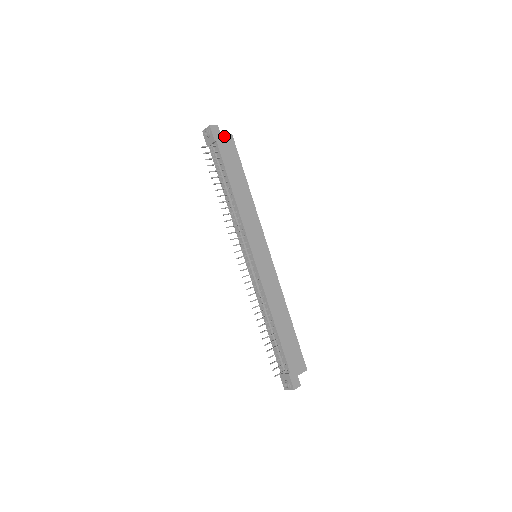
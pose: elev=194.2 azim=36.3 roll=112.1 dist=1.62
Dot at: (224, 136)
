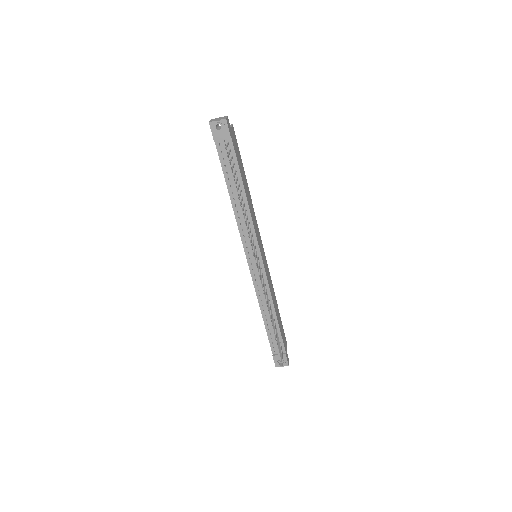
Dot at: (232, 129)
